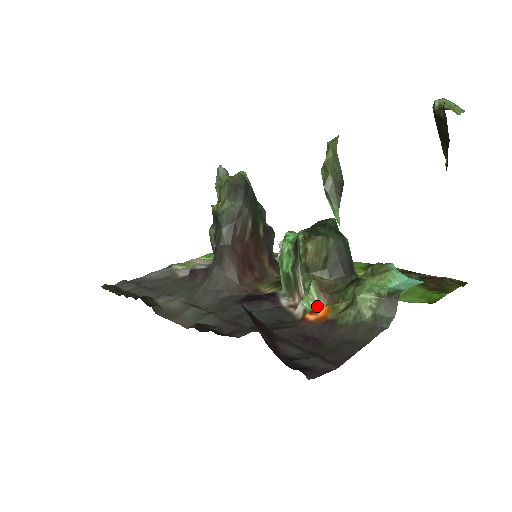
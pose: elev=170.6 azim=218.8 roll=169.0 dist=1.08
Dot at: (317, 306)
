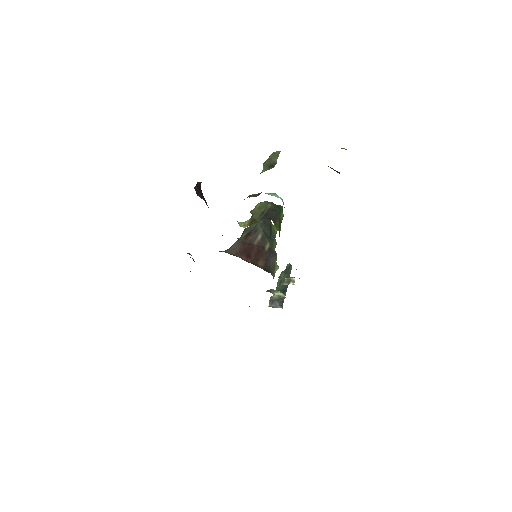
Dot at: (245, 226)
